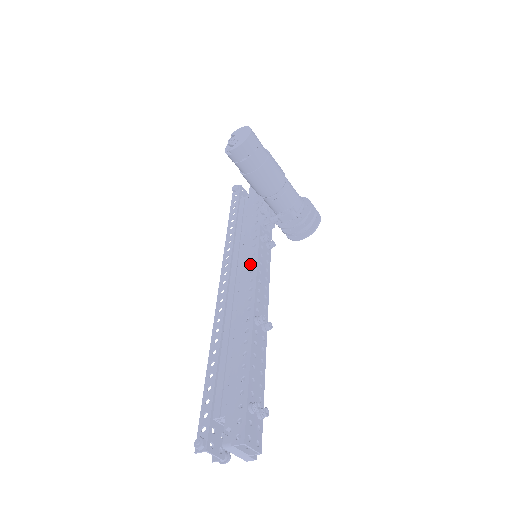
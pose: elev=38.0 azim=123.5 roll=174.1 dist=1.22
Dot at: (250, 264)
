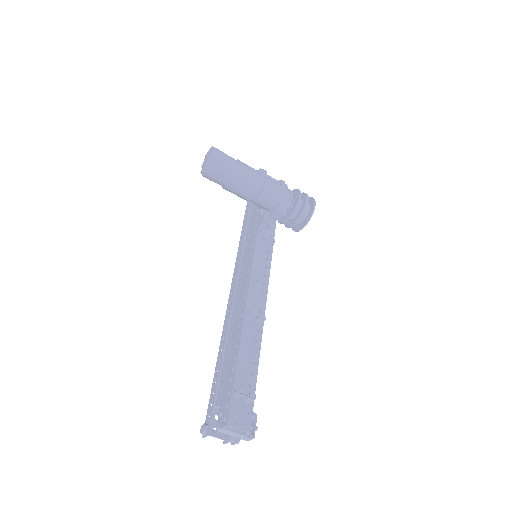
Dot at: (248, 265)
